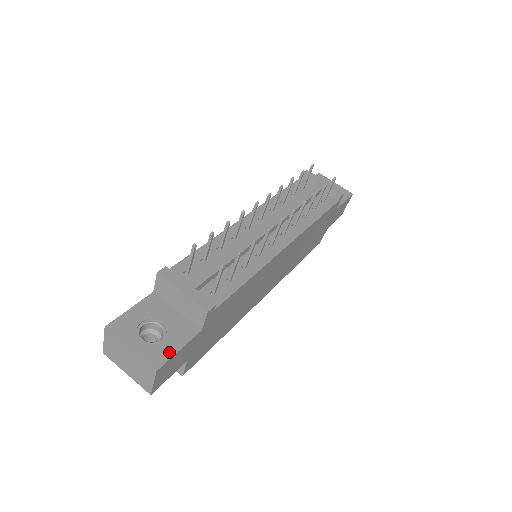
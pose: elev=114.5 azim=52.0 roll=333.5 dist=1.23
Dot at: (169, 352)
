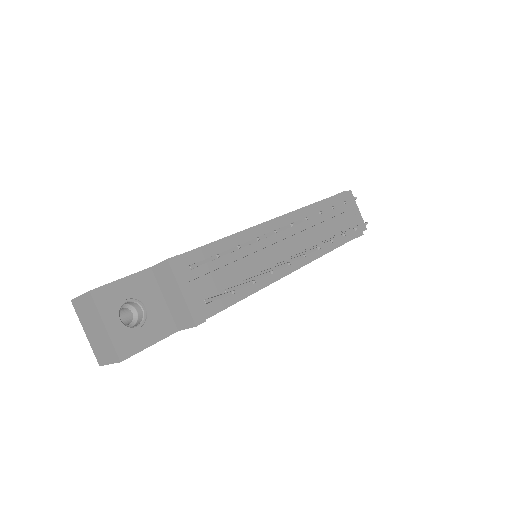
Dot at: (140, 345)
